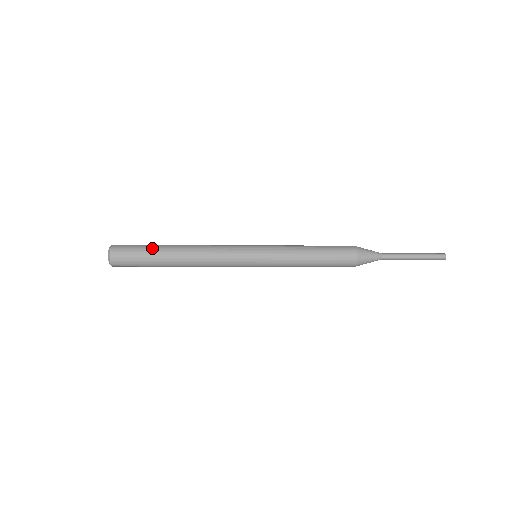
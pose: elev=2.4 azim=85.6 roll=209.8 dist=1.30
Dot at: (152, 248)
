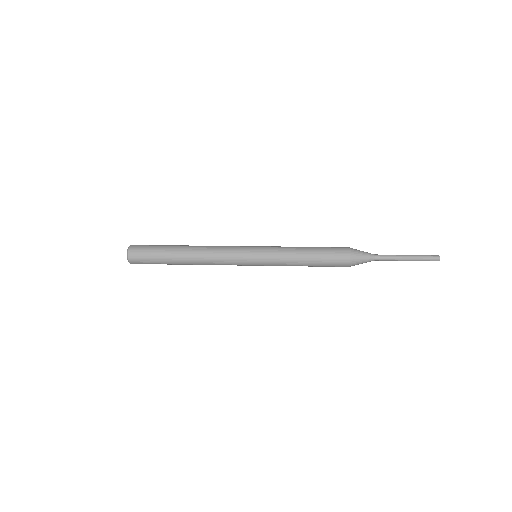
Dot at: (165, 246)
